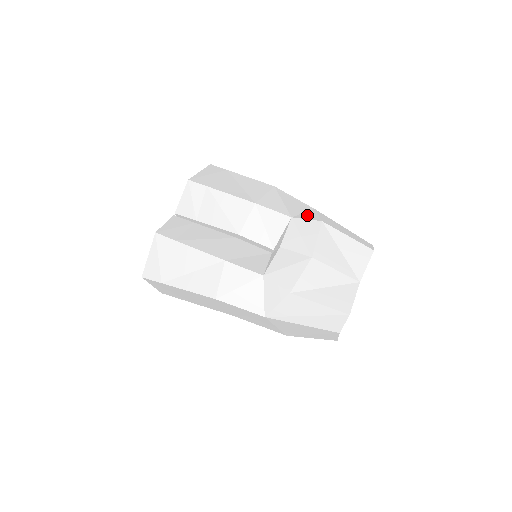
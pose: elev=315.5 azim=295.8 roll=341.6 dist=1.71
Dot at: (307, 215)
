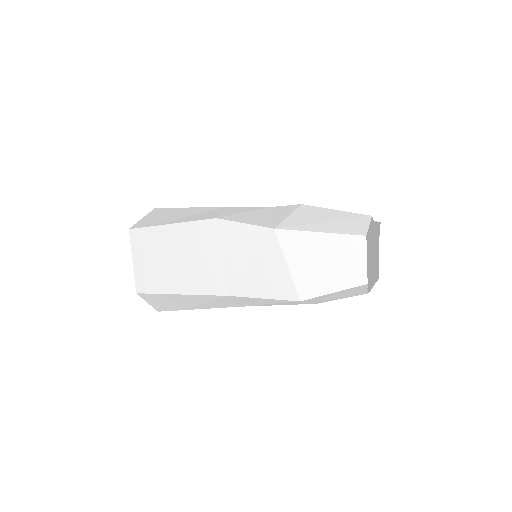
Dot at: occluded
